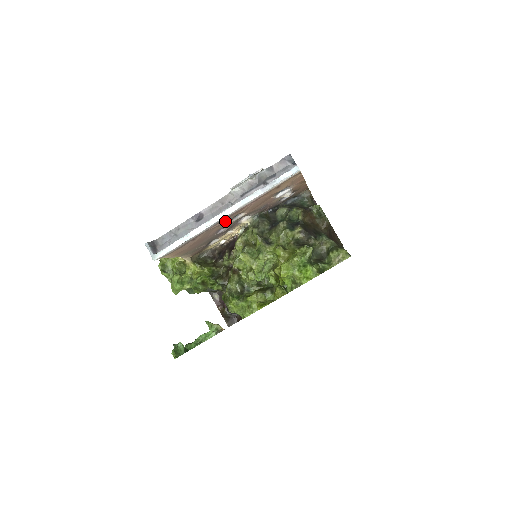
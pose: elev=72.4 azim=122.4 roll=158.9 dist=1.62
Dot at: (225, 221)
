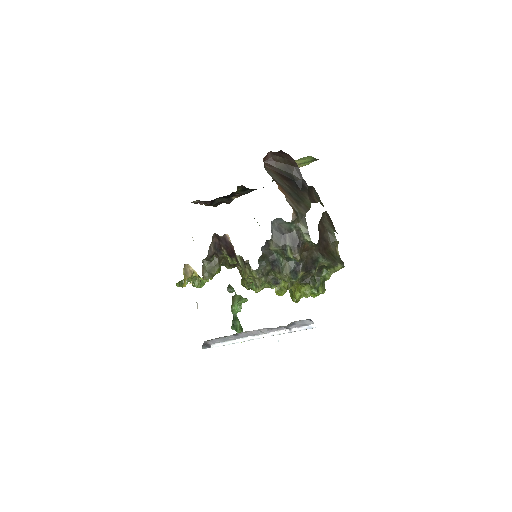
Dot at: occluded
